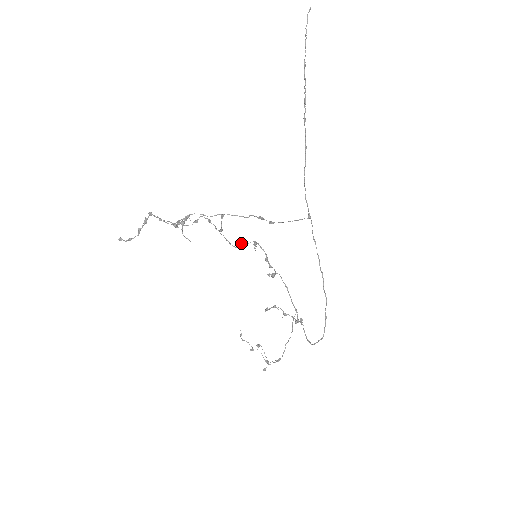
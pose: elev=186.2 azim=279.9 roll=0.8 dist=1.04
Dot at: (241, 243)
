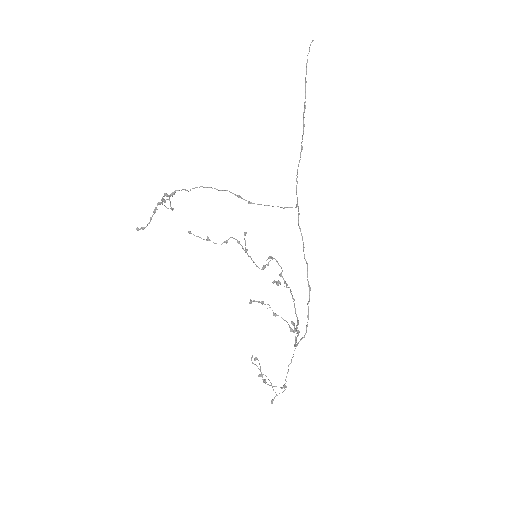
Dot at: occluded
